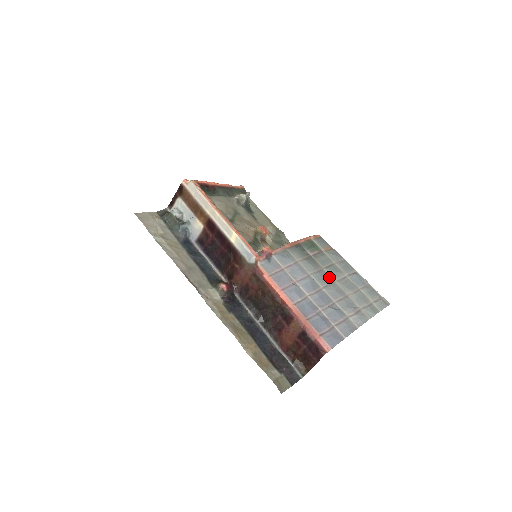
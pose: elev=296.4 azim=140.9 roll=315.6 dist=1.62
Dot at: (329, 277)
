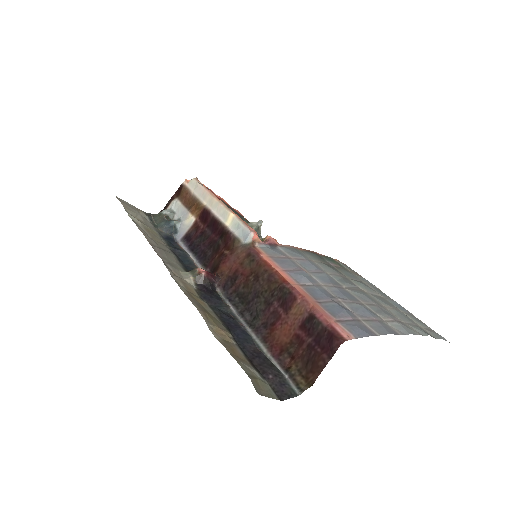
Dot at: (356, 286)
